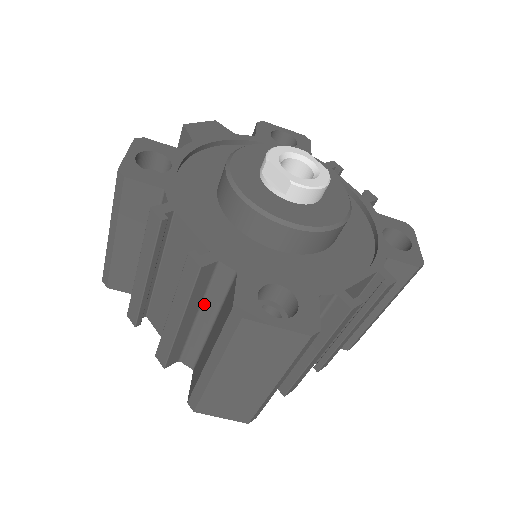
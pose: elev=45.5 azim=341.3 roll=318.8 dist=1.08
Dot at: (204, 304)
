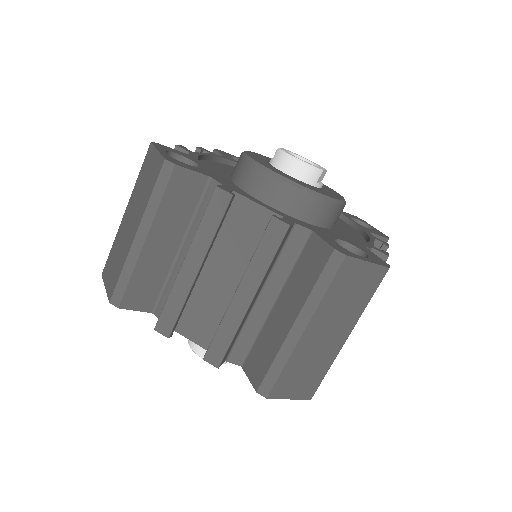
Dot at: occluded
